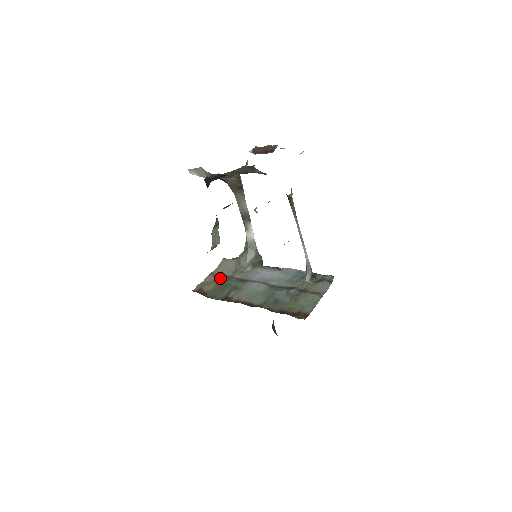
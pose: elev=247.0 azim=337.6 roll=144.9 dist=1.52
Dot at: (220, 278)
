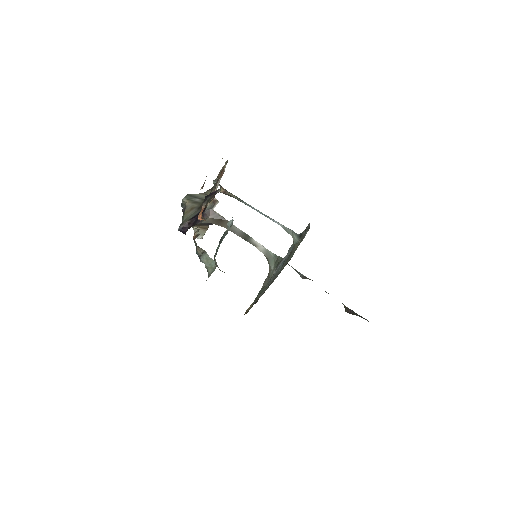
Dot at: occluded
